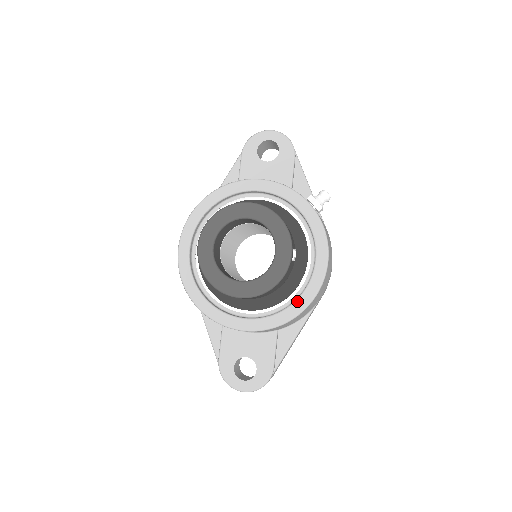
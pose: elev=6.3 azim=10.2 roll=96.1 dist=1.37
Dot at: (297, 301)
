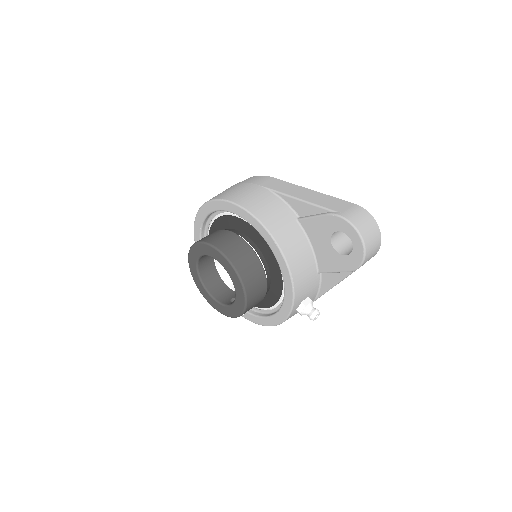
Dot at: occluded
